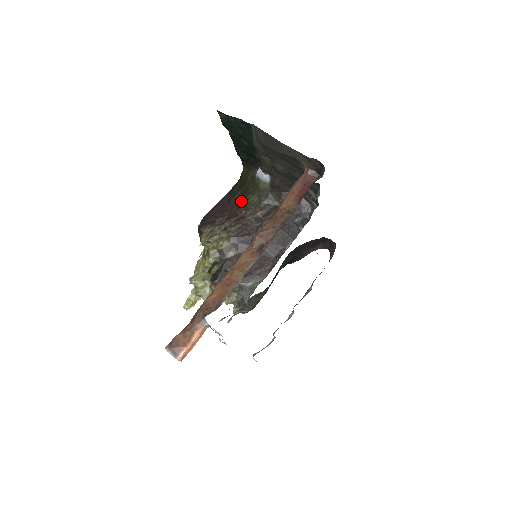
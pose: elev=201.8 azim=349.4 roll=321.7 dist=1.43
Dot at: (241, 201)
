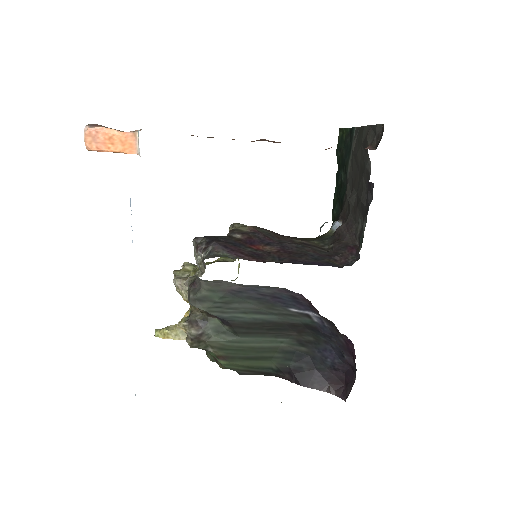
Dot at: occluded
